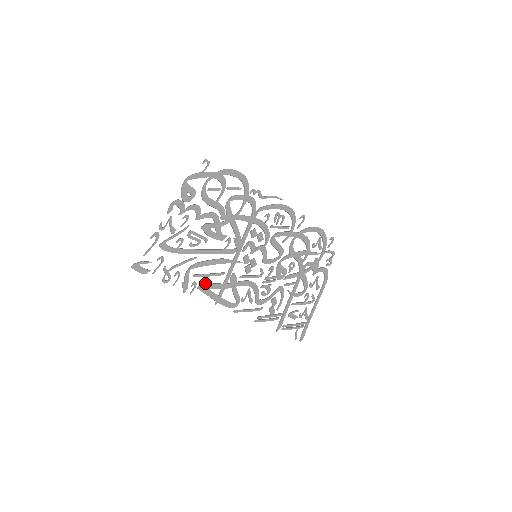
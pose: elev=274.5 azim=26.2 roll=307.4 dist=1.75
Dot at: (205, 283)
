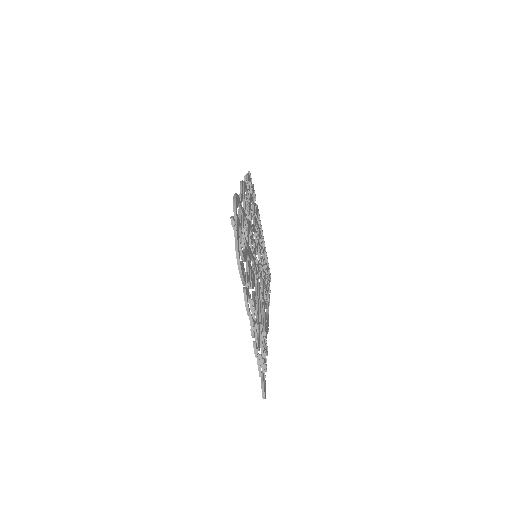
Dot at: (265, 327)
